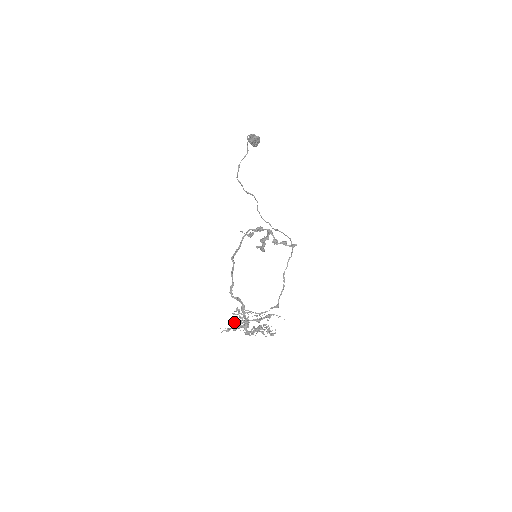
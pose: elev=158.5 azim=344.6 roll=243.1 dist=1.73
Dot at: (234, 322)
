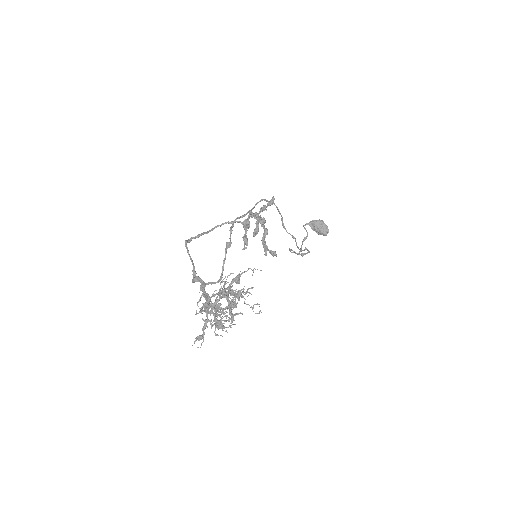
Dot at: occluded
